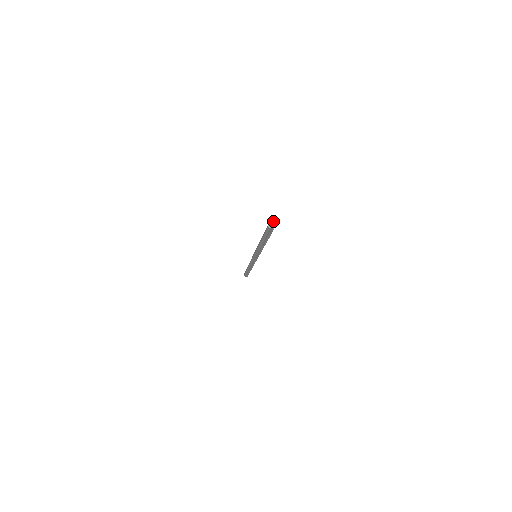
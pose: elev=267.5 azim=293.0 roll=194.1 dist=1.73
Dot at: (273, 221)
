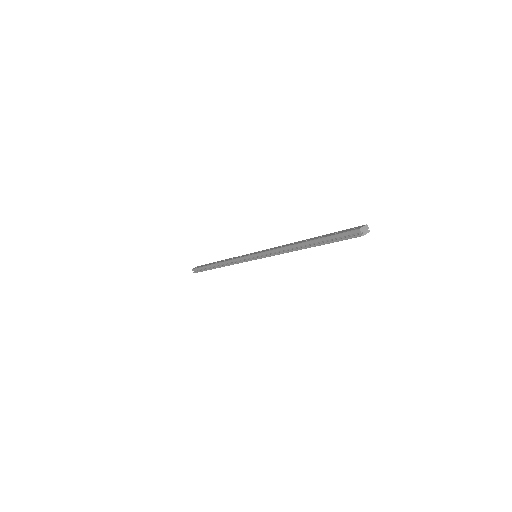
Dot at: (366, 228)
